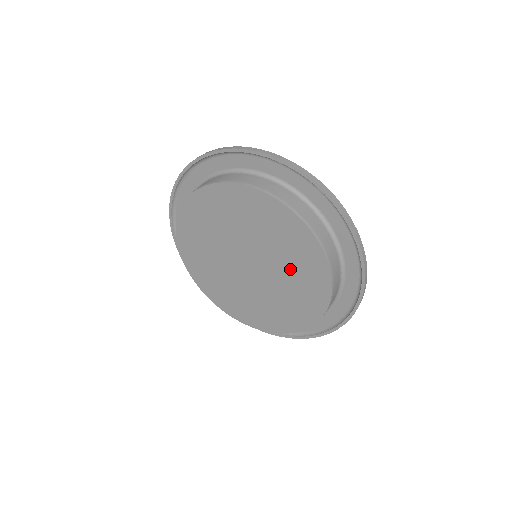
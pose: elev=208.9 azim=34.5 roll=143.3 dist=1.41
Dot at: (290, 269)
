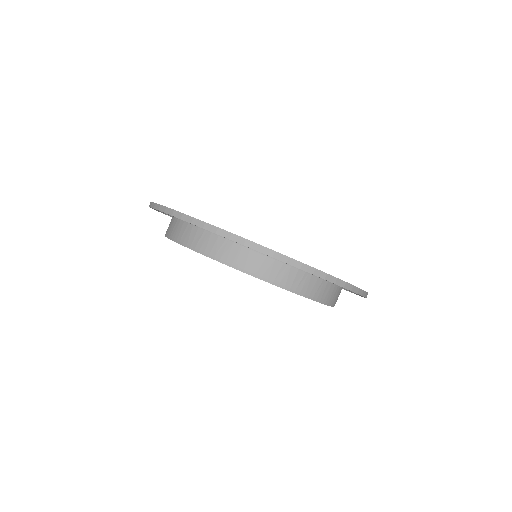
Dot at: occluded
